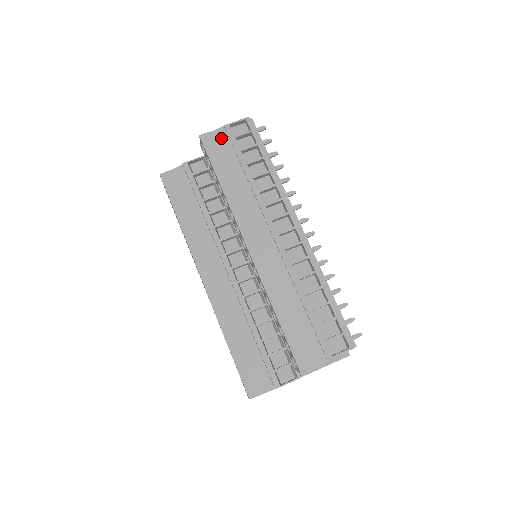
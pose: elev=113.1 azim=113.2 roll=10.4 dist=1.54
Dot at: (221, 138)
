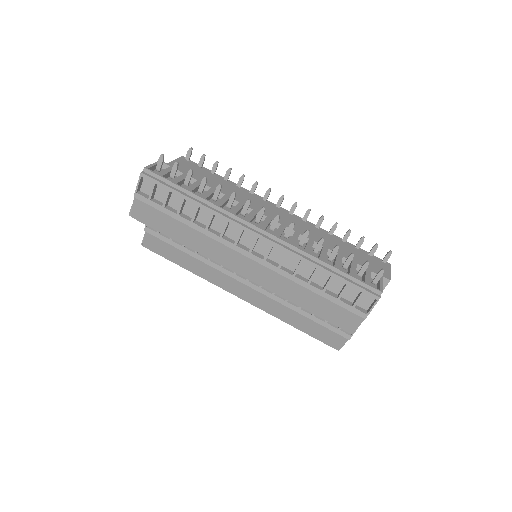
Dot at: (143, 207)
